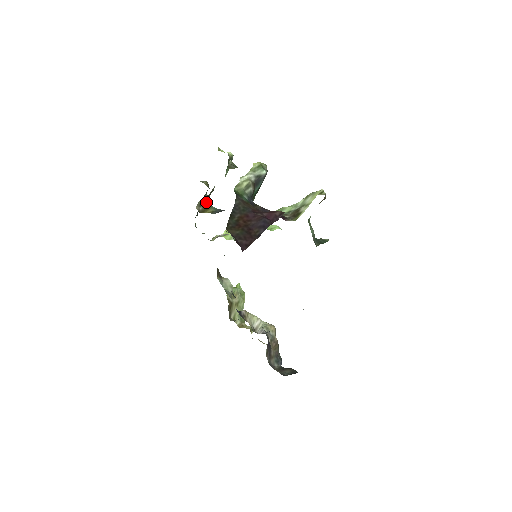
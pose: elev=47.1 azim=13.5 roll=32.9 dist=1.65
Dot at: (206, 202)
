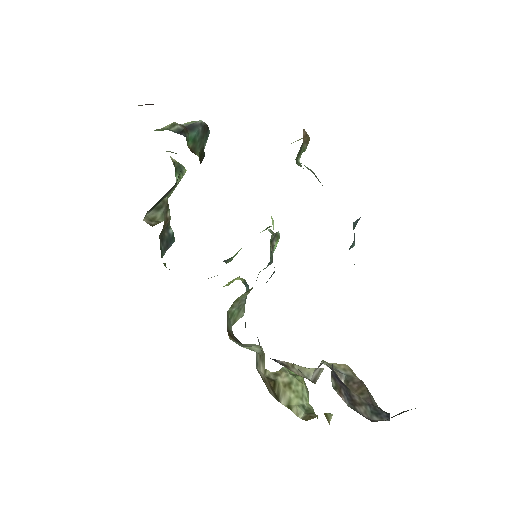
Dot at: (162, 220)
